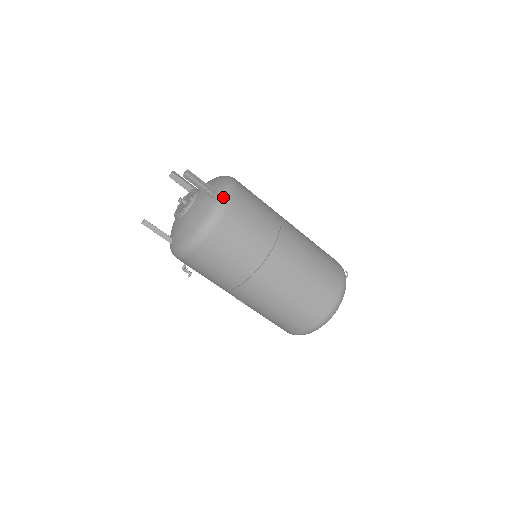
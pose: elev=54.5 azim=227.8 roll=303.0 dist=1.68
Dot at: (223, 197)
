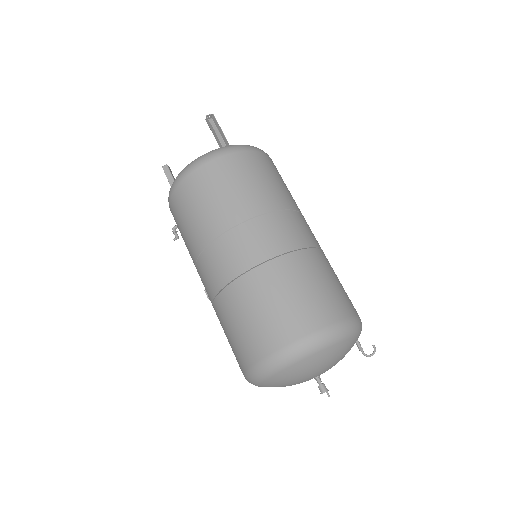
Dot at: (228, 146)
